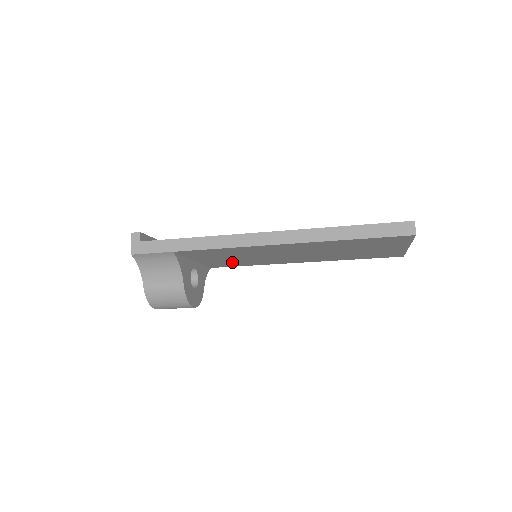
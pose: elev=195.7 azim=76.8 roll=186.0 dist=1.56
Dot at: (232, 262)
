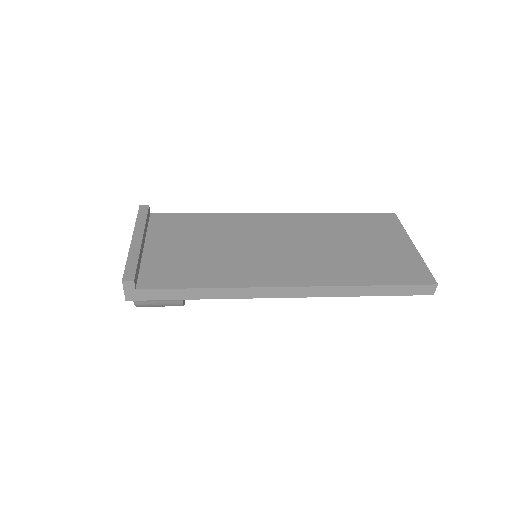
Dot at: occluded
